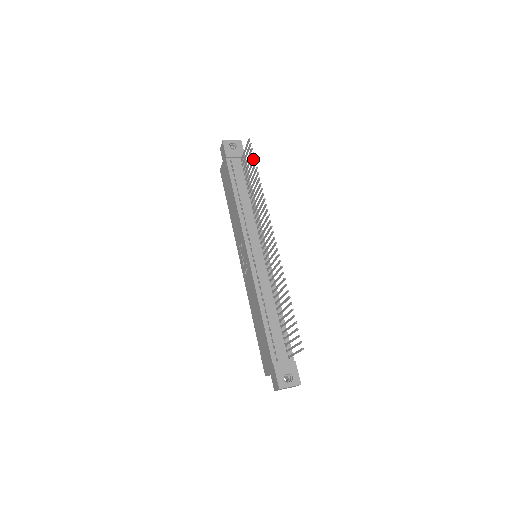
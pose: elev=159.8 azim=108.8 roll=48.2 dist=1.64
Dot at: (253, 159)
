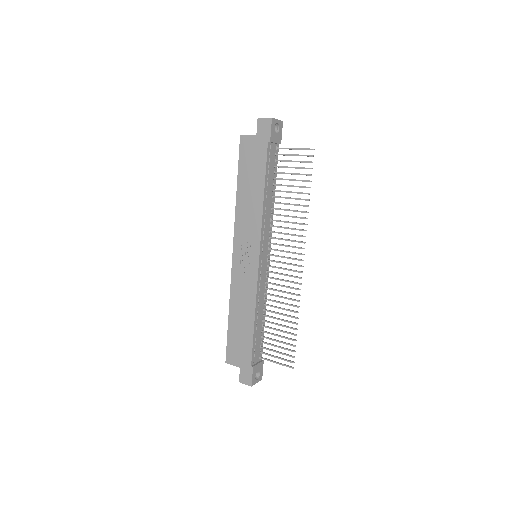
Dot at: (309, 175)
